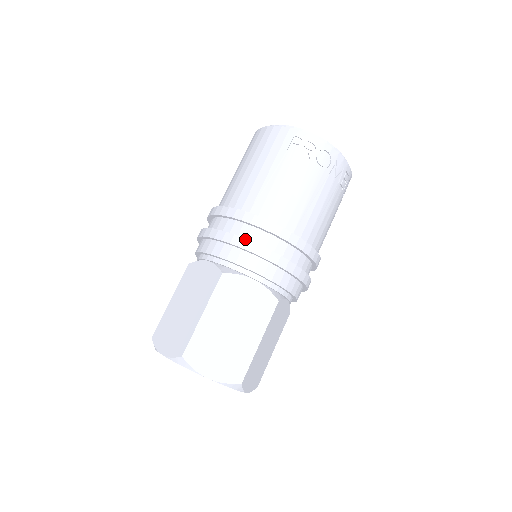
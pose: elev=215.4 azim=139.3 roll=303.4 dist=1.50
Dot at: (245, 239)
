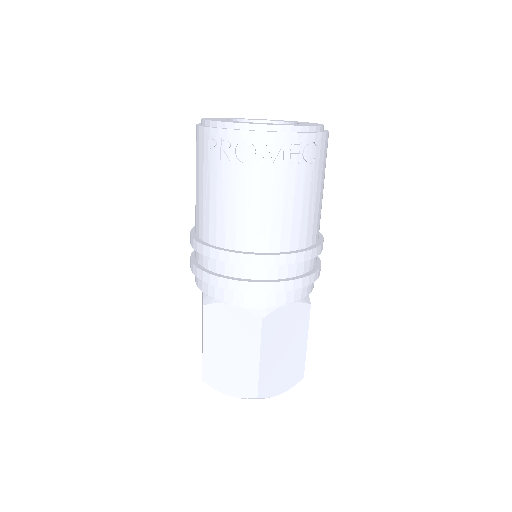
Dot at: (204, 272)
